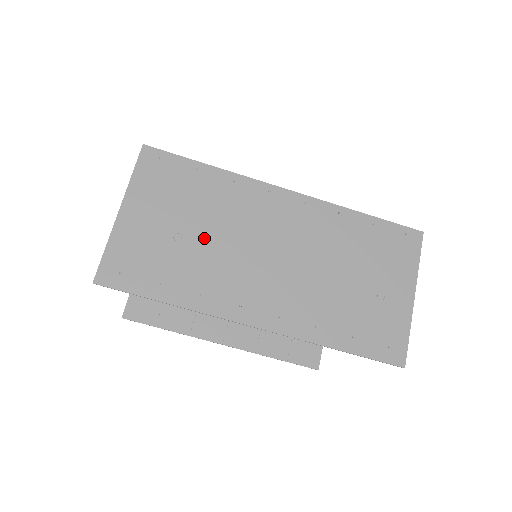
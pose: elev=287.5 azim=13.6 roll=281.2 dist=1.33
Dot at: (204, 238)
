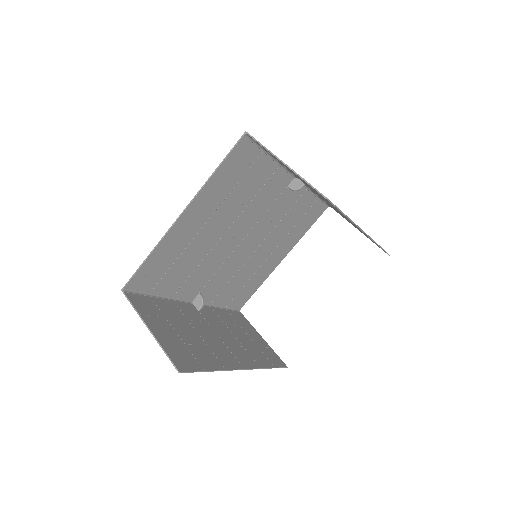
Dot at: occluded
